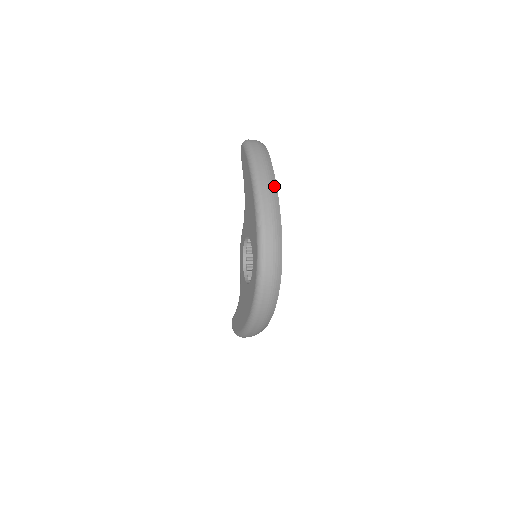
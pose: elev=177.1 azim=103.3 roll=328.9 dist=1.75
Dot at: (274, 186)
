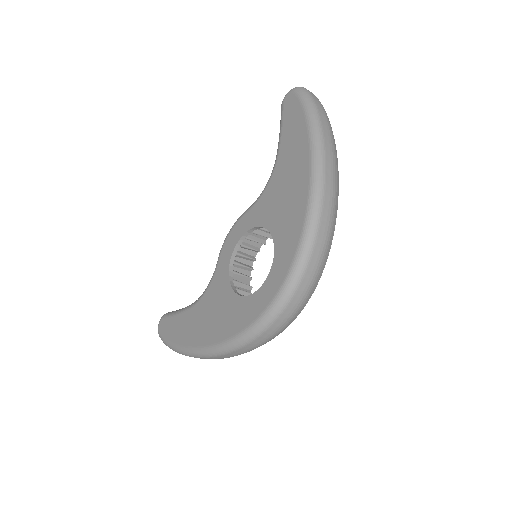
Dot at: (337, 175)
